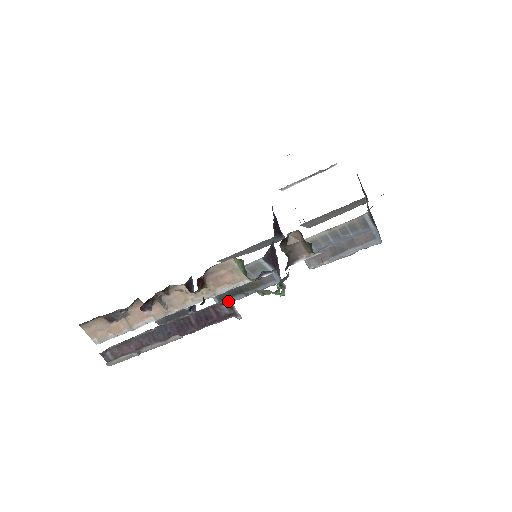
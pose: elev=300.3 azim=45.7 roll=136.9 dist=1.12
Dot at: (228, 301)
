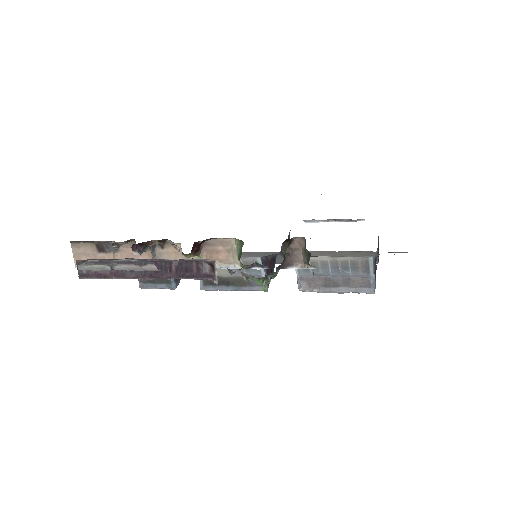
Dot at: (213, 262)
